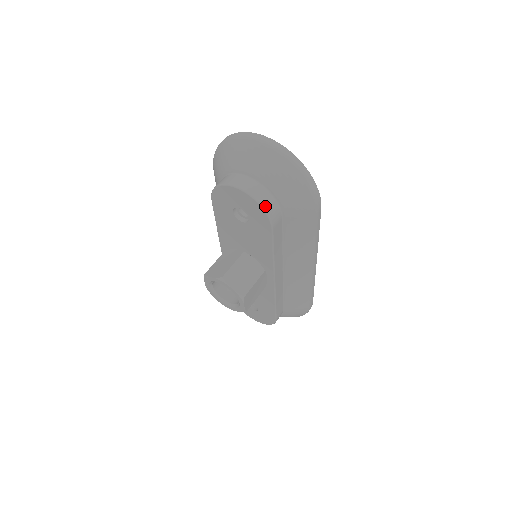
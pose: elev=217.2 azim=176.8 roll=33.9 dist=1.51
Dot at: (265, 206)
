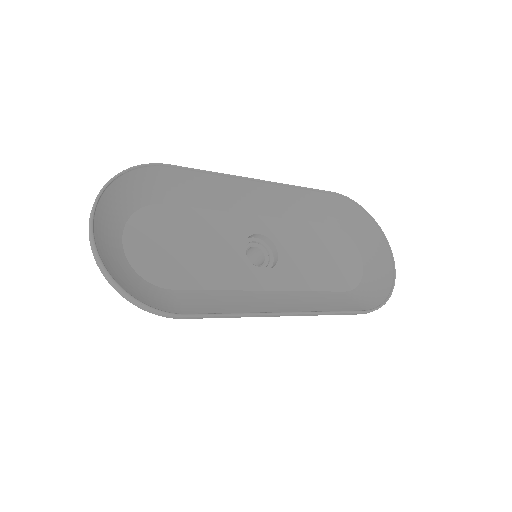
Dot at: occluded
